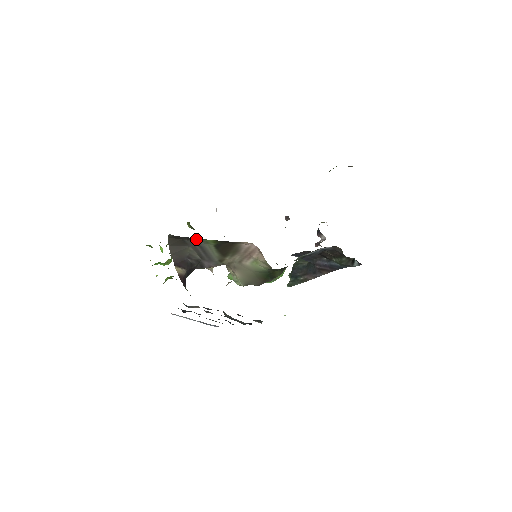
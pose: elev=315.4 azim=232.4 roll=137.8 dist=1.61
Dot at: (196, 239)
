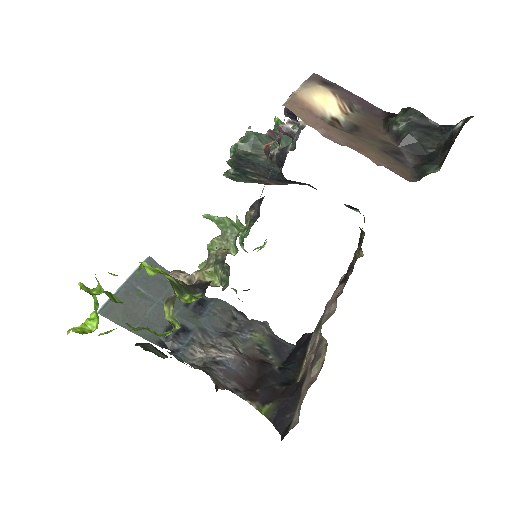
Dot at: occluded
